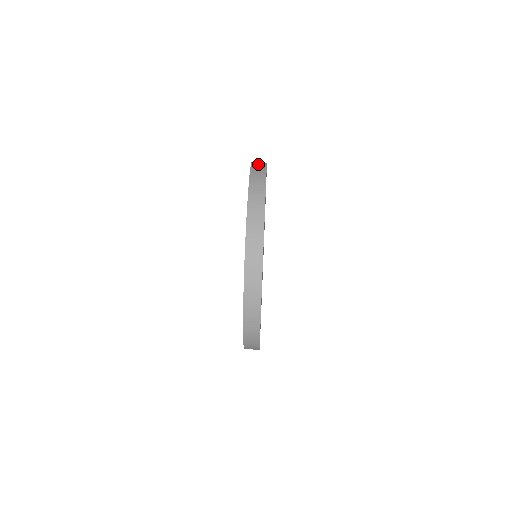
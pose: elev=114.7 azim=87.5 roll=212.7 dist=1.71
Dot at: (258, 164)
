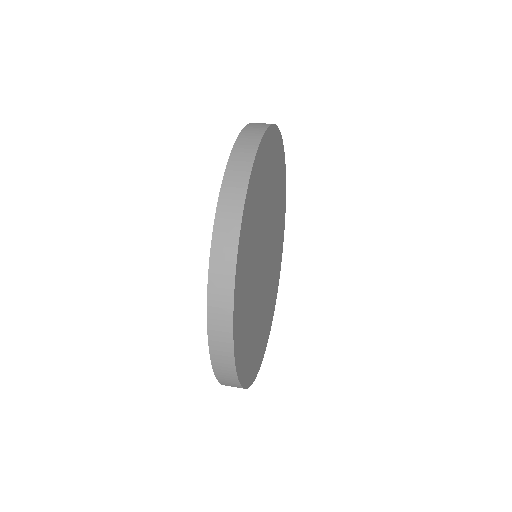
Dot at: occluded
